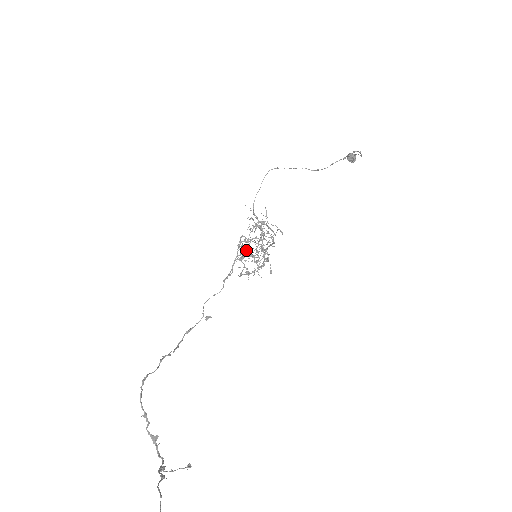
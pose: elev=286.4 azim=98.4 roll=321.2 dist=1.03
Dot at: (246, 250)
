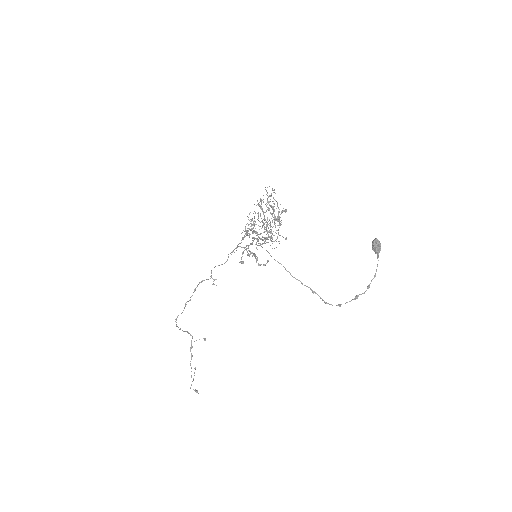
Dot at: (249, 245)
